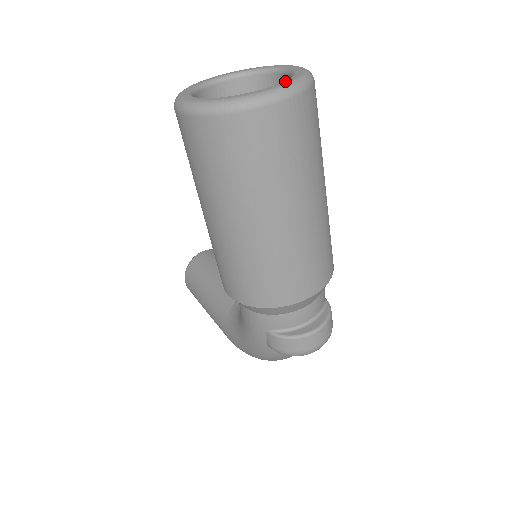
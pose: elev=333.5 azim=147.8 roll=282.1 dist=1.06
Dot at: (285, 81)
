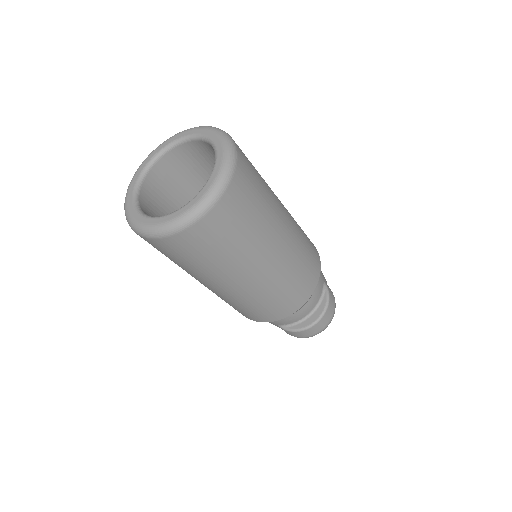
Dot at: (205, 187)
